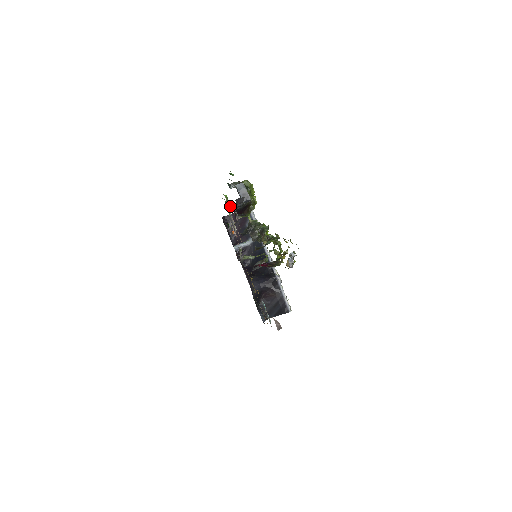
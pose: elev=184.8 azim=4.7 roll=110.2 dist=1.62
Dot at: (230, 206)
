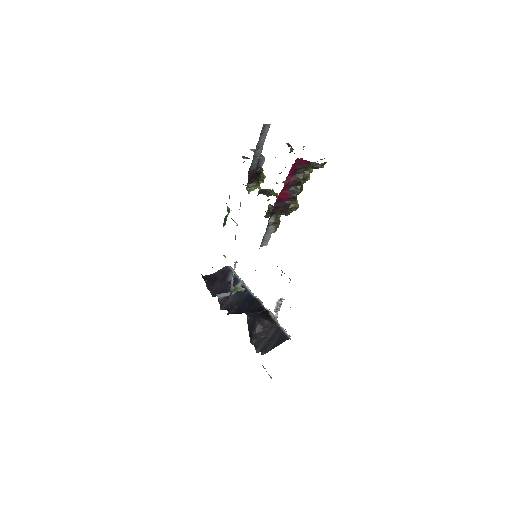
Dot at: (229, 210)
